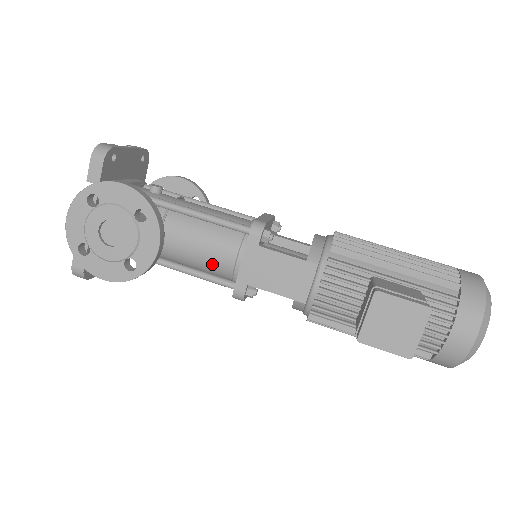
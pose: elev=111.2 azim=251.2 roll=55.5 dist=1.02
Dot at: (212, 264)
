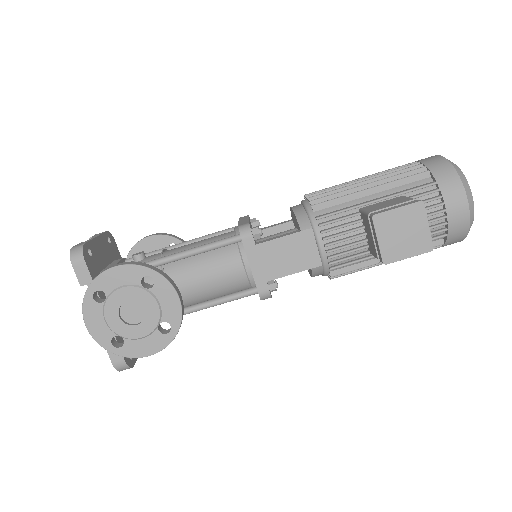
Dot at: (227, 285)
